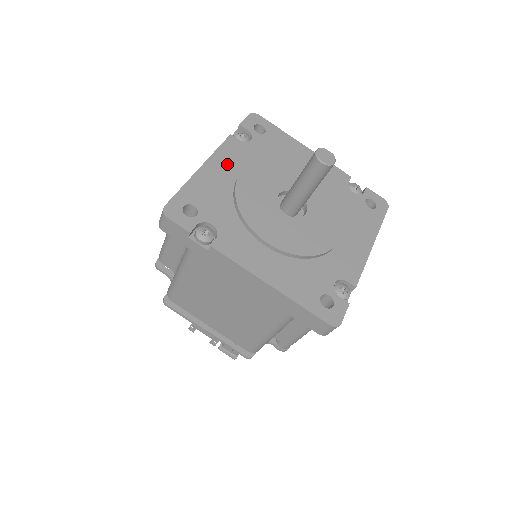
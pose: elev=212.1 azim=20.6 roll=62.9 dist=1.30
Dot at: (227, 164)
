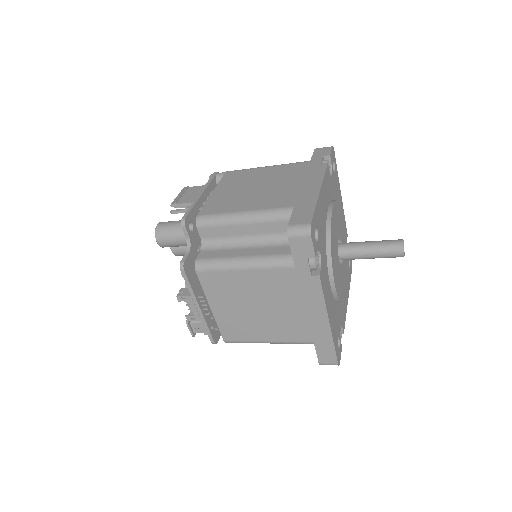
Dot at: (326, 194)
